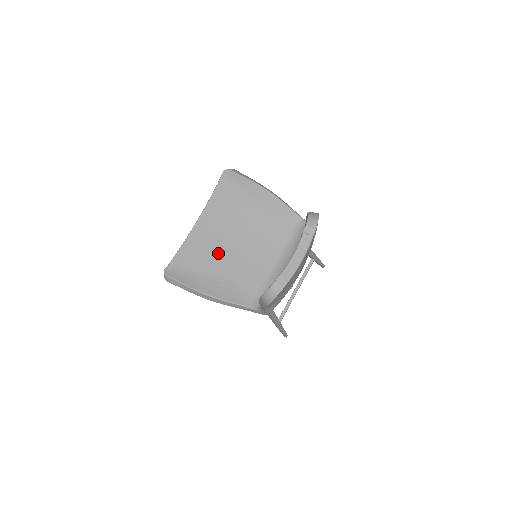
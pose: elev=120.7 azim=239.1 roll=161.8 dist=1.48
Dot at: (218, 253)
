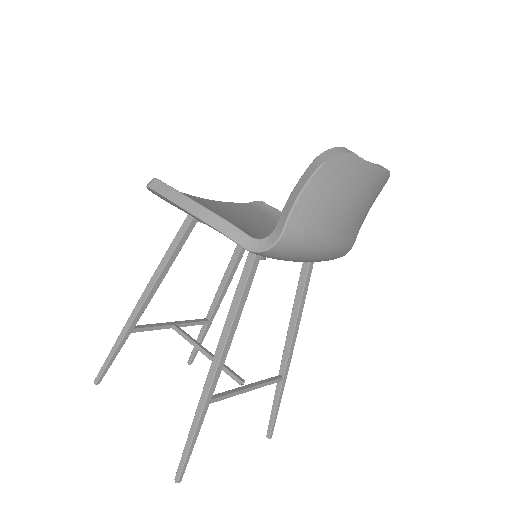
Dot at: (223, 213)
